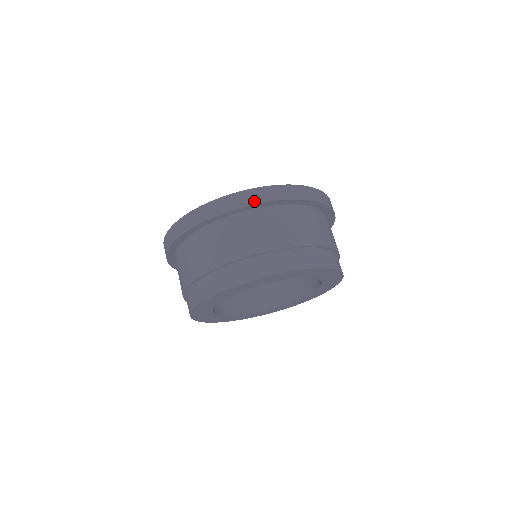
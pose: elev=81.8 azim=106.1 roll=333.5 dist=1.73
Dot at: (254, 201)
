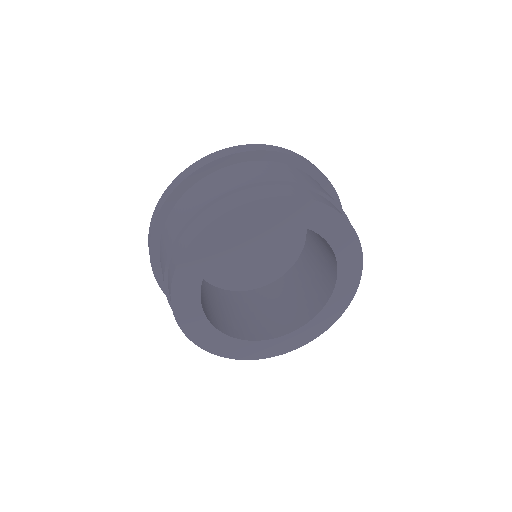
Dot at: (226, 154)
